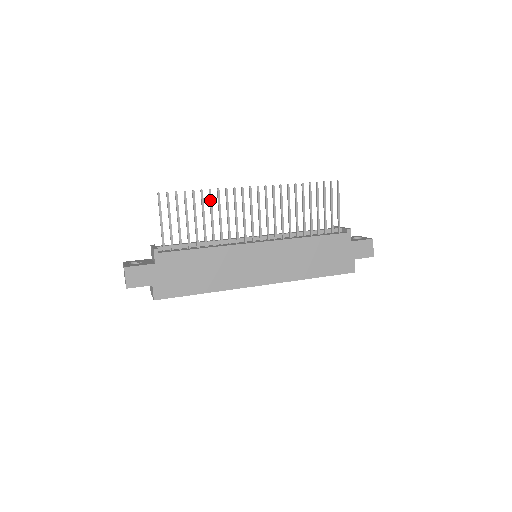
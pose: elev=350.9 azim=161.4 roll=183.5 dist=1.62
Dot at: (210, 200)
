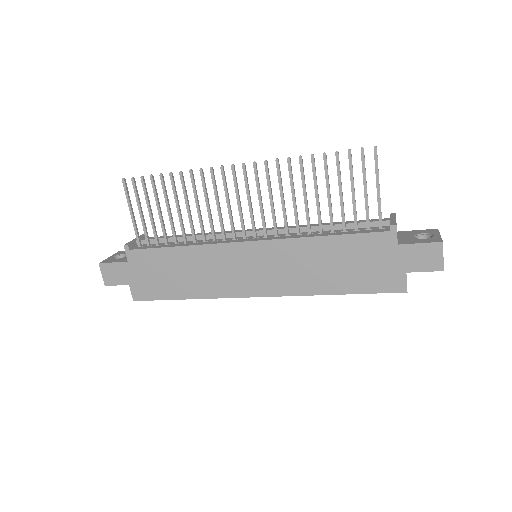
Dot at: (182, 185)
